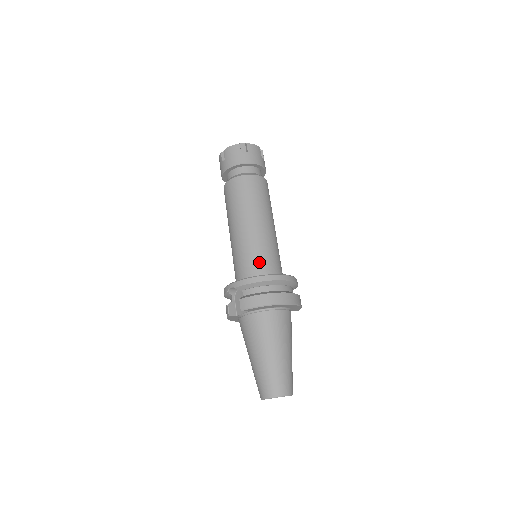
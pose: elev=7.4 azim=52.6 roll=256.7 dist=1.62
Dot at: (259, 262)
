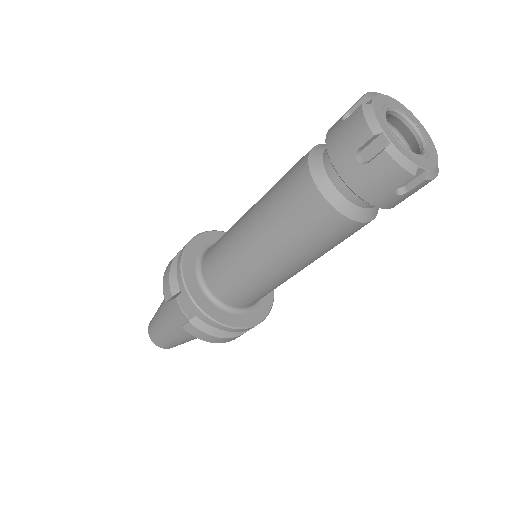
Dot at: (248, 299)
